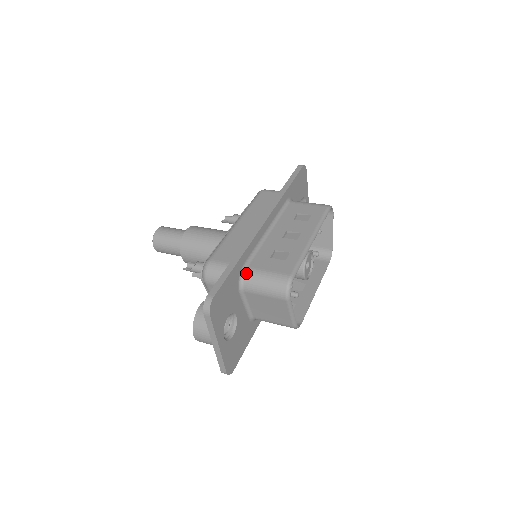
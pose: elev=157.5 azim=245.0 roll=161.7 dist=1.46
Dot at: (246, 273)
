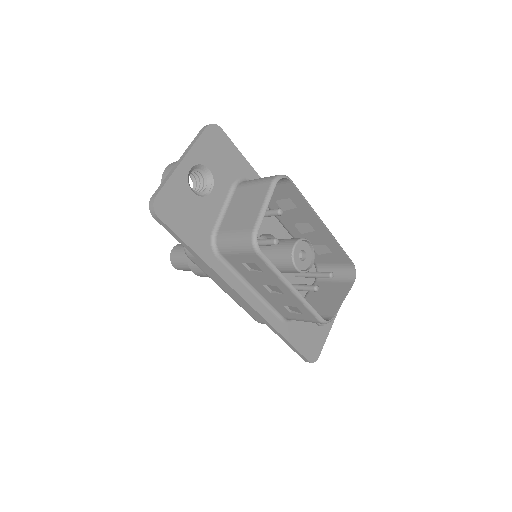
Dot at: occluded
